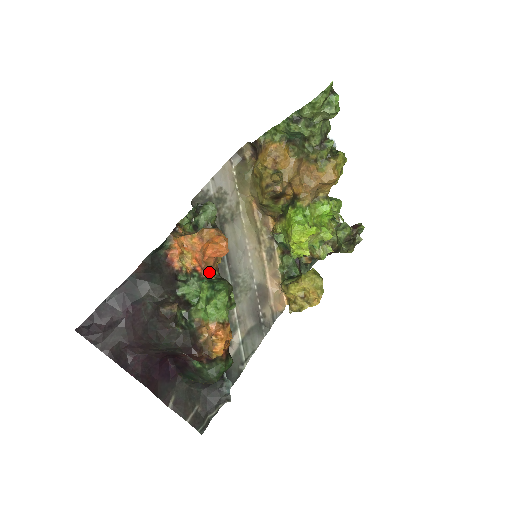
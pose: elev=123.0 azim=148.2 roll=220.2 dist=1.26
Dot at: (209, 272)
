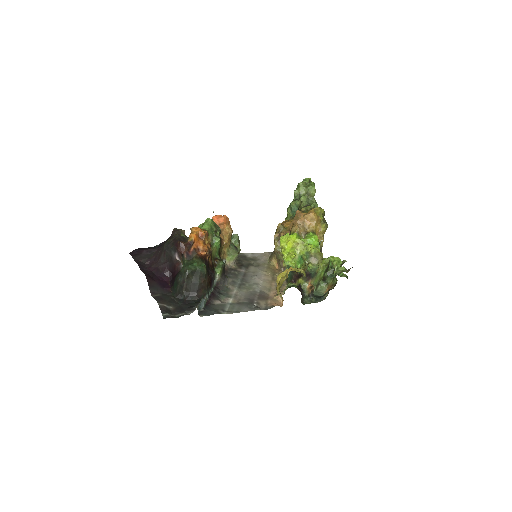
Dot at: occluded
